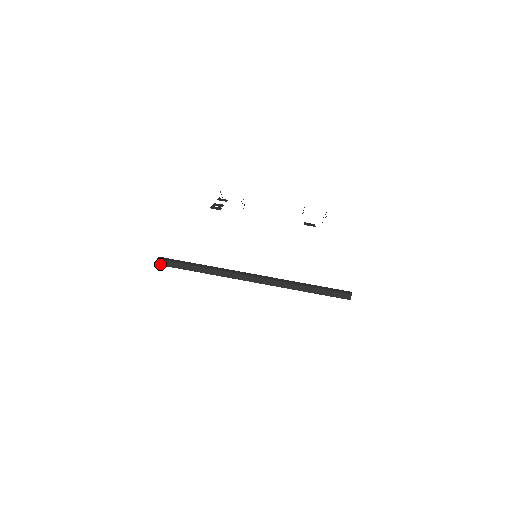
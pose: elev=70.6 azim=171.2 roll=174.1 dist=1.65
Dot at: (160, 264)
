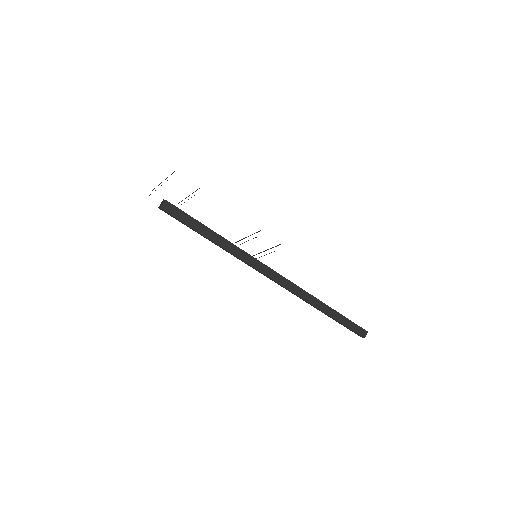
Dot at: (166, 209)
